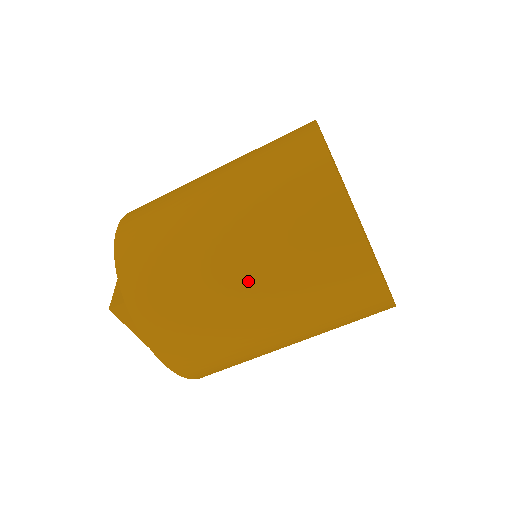
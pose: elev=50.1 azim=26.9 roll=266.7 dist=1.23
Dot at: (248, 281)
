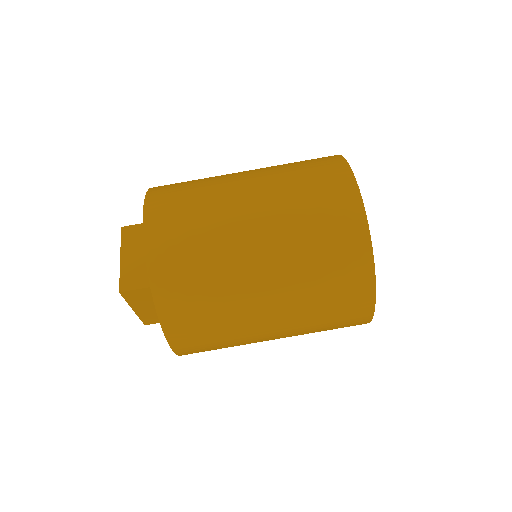
Dot at: (274, 305)
